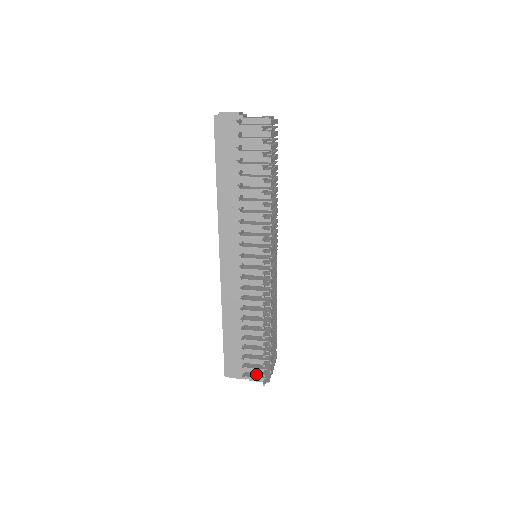
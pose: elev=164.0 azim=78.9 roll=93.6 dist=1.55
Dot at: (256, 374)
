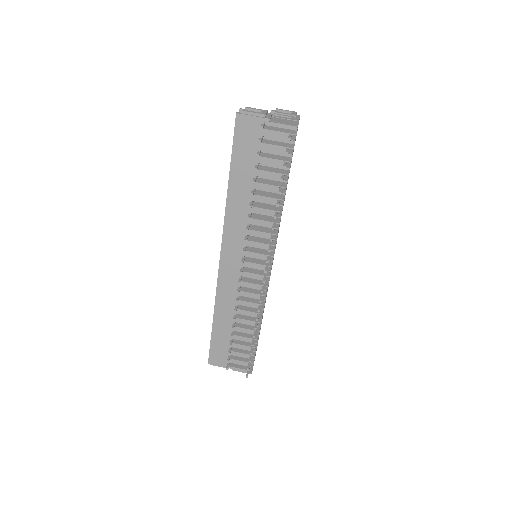
Dot at: occluded
